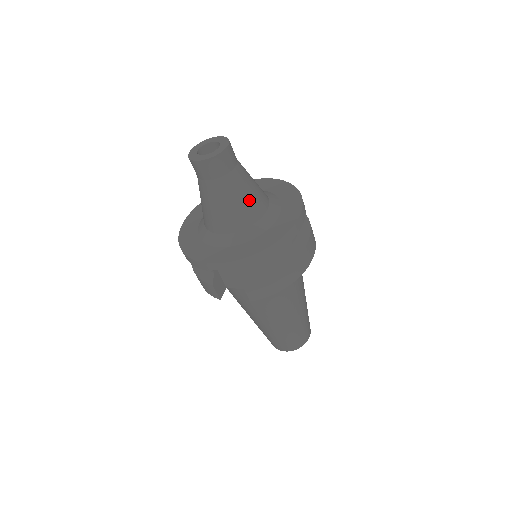
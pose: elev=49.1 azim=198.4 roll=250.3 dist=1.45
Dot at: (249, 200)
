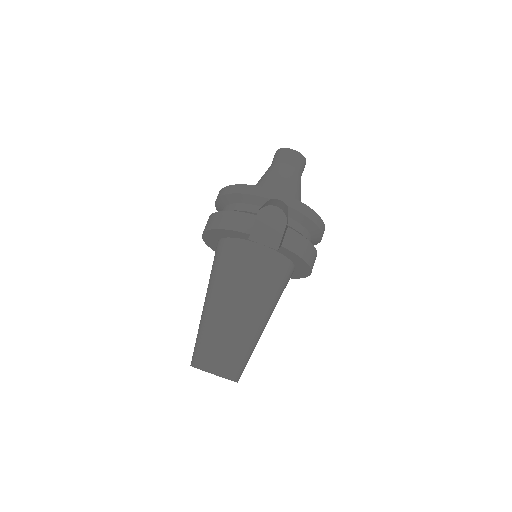
Dot at: occluded
